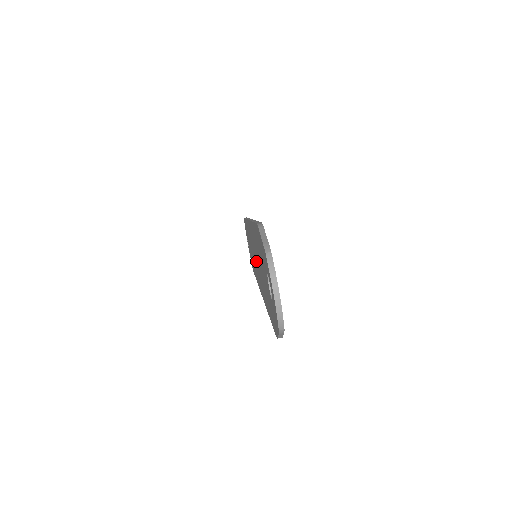
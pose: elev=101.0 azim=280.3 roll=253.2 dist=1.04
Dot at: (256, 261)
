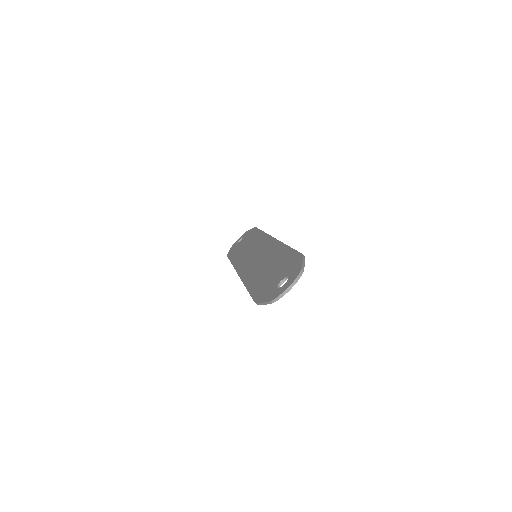
Dot at: (258, 259)
